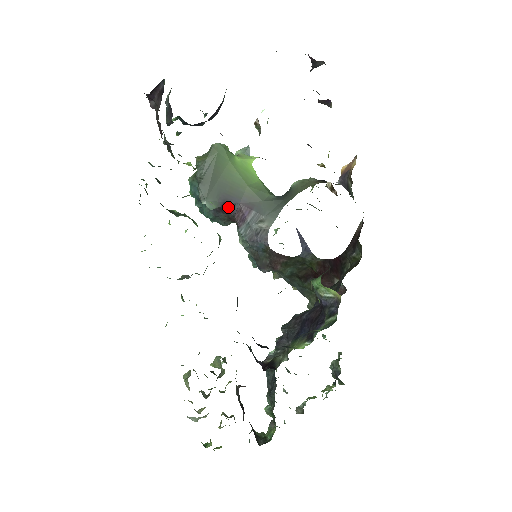
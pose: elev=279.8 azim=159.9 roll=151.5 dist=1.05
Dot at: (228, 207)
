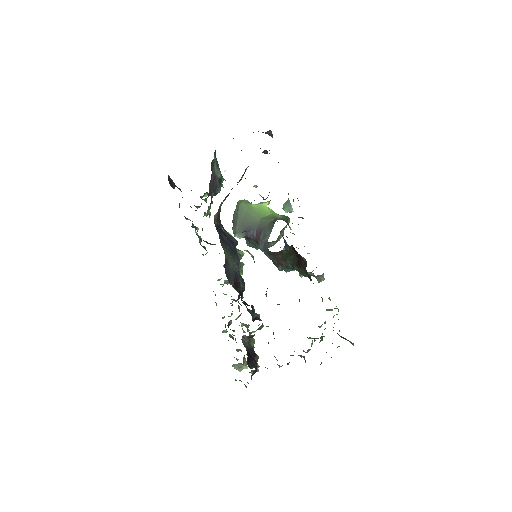
Dot at: (250, 235)
